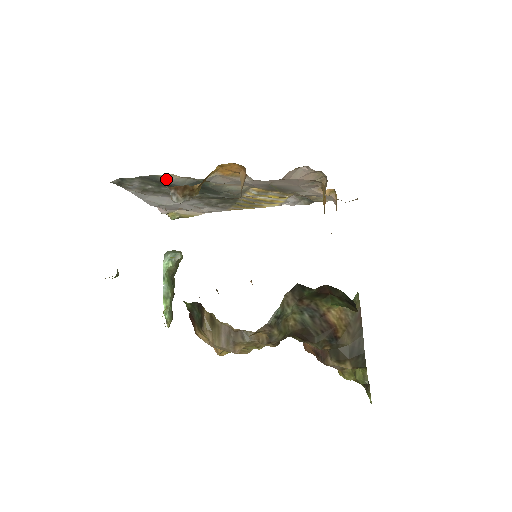
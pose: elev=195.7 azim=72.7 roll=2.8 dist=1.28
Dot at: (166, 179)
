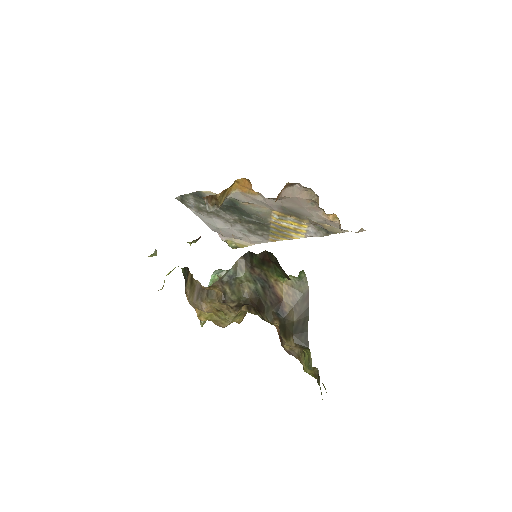
Dot at: occluded
